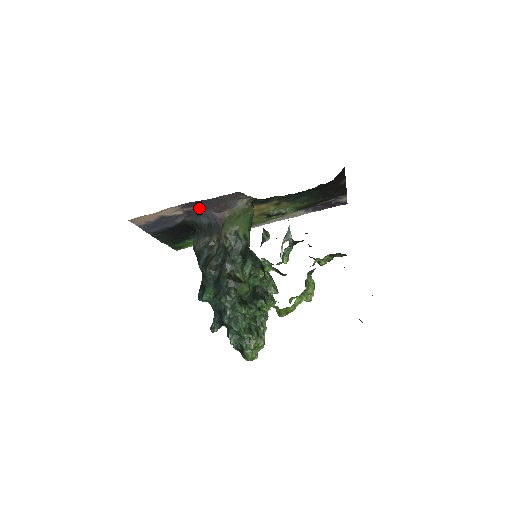
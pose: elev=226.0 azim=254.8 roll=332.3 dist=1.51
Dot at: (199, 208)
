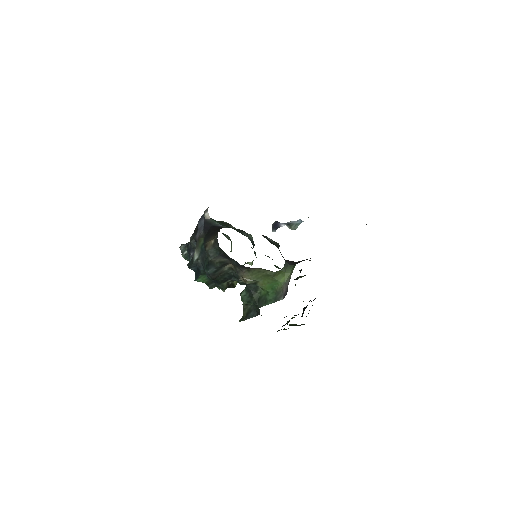
Dot at: occluded
